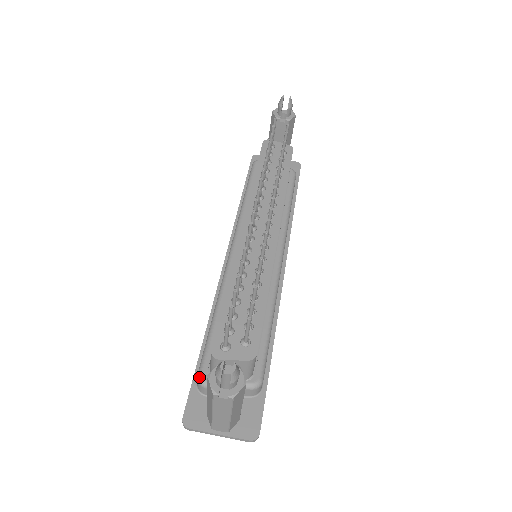
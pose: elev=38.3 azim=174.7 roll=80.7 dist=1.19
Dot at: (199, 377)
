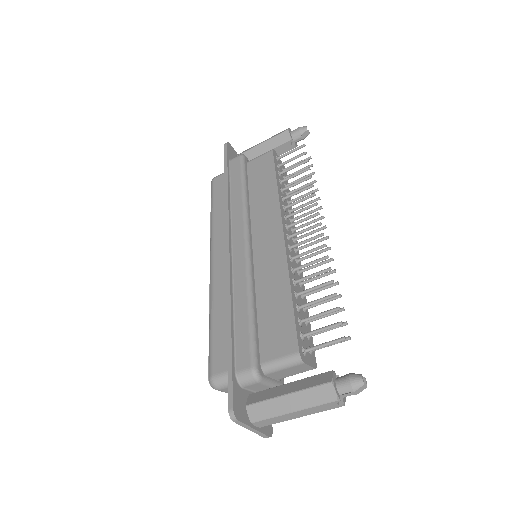
Dot at: (256, 370)
